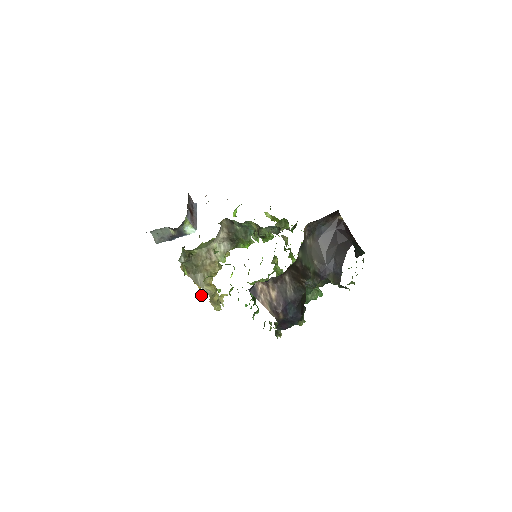
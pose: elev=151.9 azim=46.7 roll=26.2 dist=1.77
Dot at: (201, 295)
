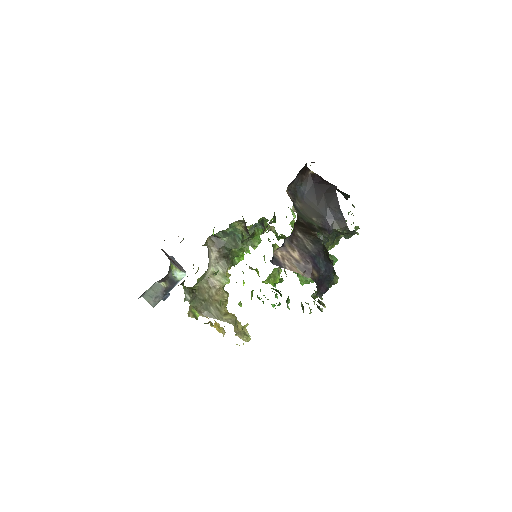
Dot at: (223, 334)
